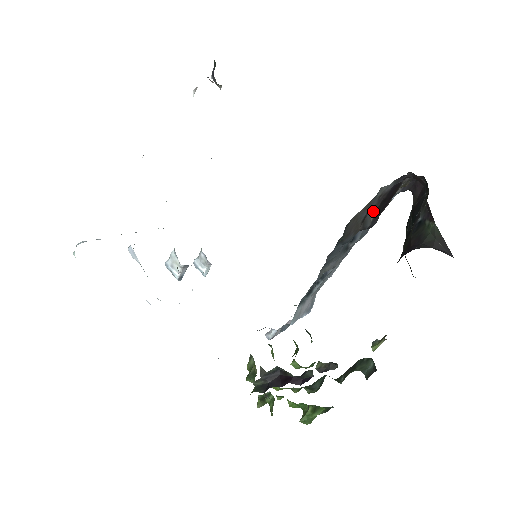
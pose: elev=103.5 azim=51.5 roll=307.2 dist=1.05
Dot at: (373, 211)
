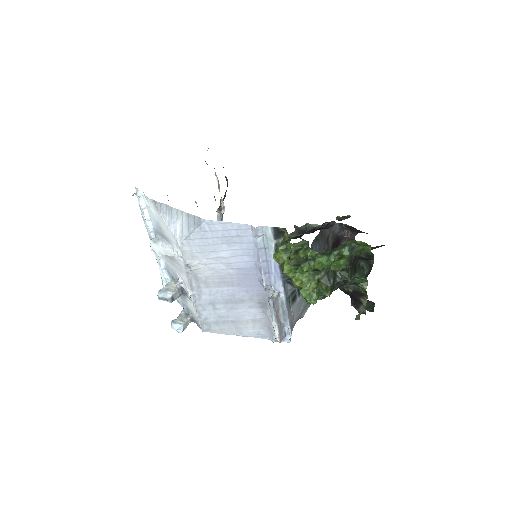
Dot at: (331, 243)
